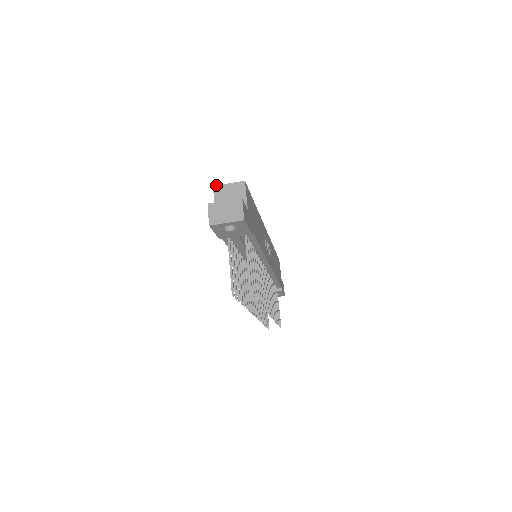
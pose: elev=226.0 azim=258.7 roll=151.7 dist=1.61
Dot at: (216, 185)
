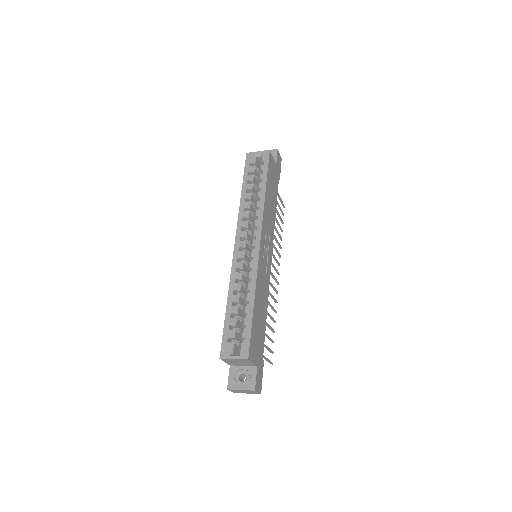
Dot at: (222, 359)
